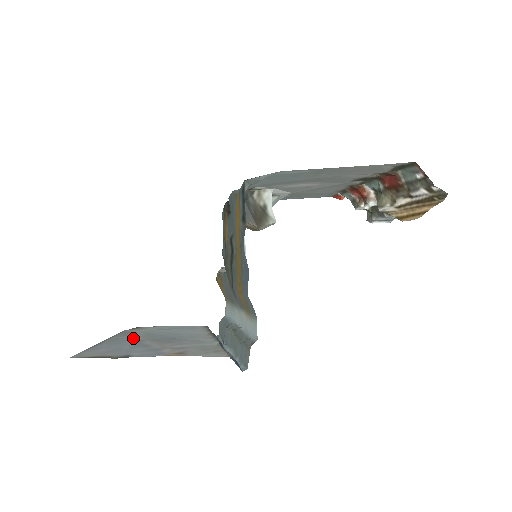
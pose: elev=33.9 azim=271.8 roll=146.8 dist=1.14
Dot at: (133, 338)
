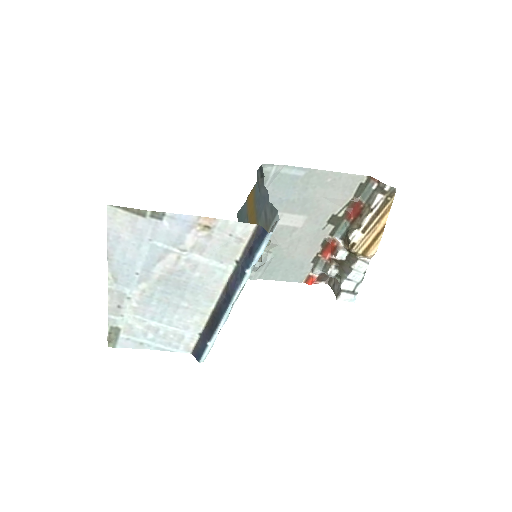
Dot at: (135, 284)
